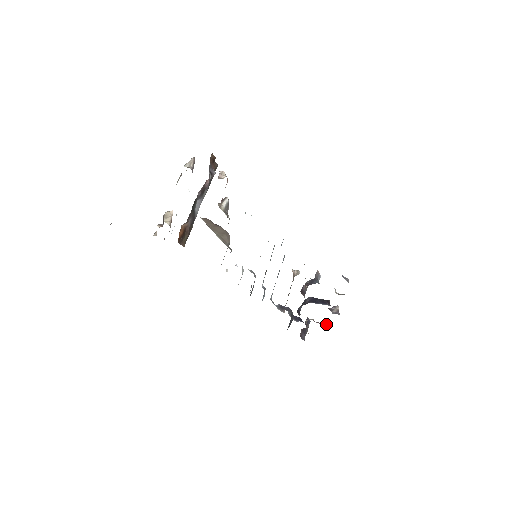
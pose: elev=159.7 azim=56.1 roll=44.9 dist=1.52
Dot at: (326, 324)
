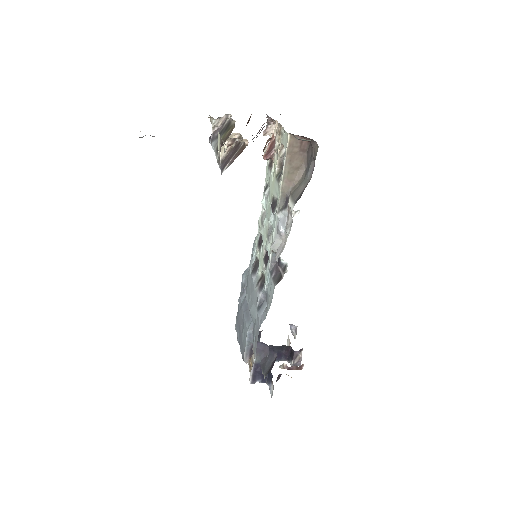
Dot at: (301, 367)
